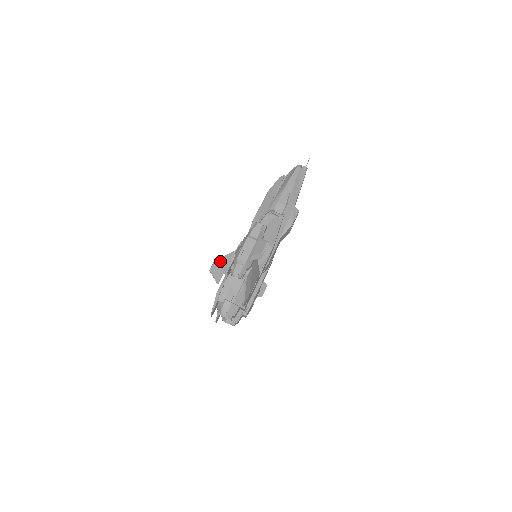
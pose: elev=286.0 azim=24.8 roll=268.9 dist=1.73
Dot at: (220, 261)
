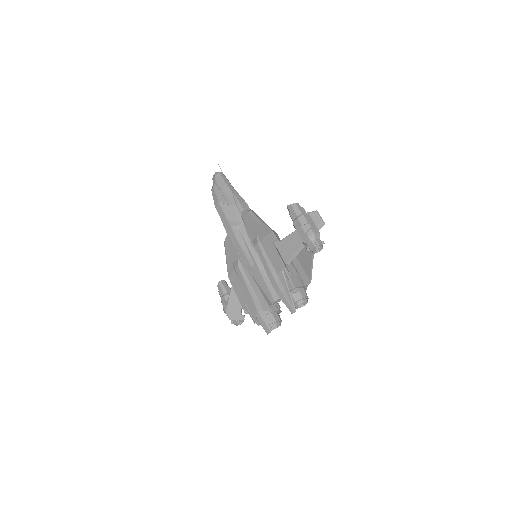
Dot at: (280, 256)
